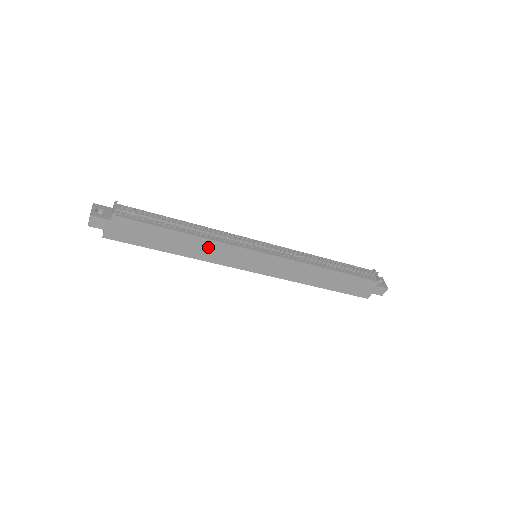
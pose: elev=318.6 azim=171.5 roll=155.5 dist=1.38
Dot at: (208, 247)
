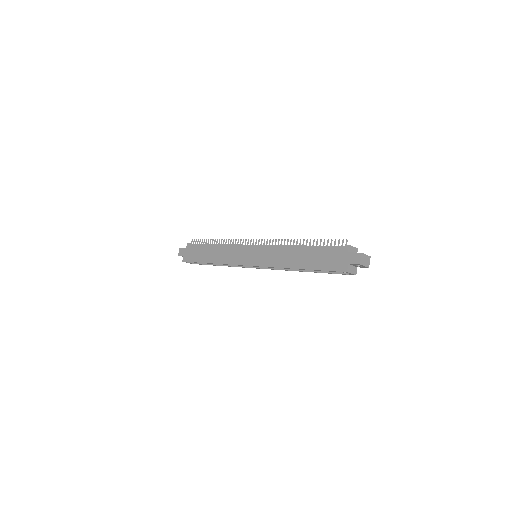
Dot at: (225, 252)
